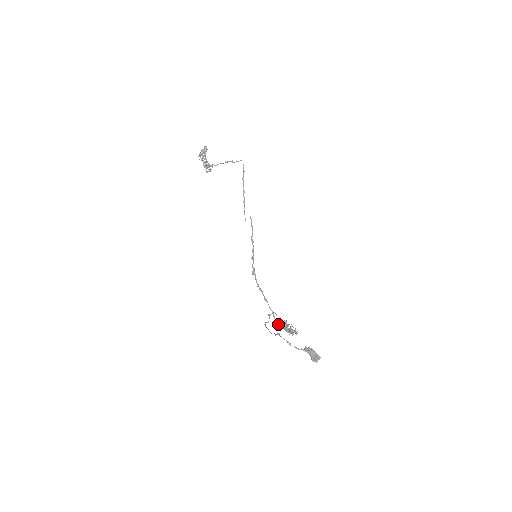
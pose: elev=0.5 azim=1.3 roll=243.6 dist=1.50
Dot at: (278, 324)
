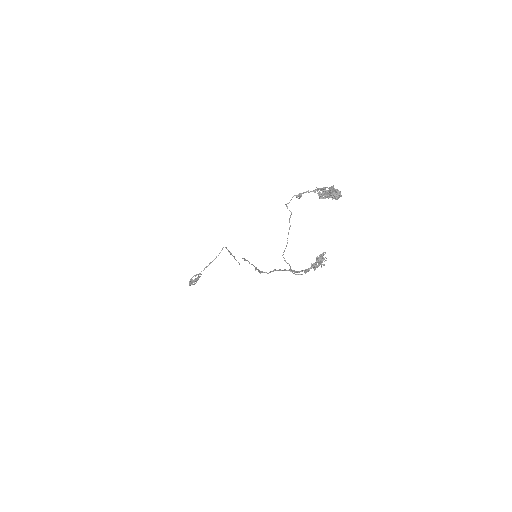
Dot at: (304, 270)
